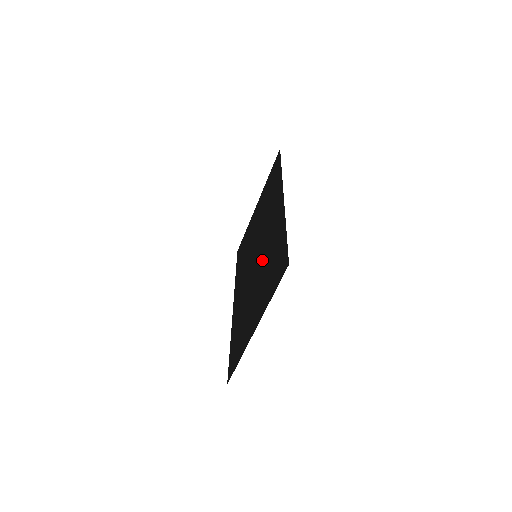
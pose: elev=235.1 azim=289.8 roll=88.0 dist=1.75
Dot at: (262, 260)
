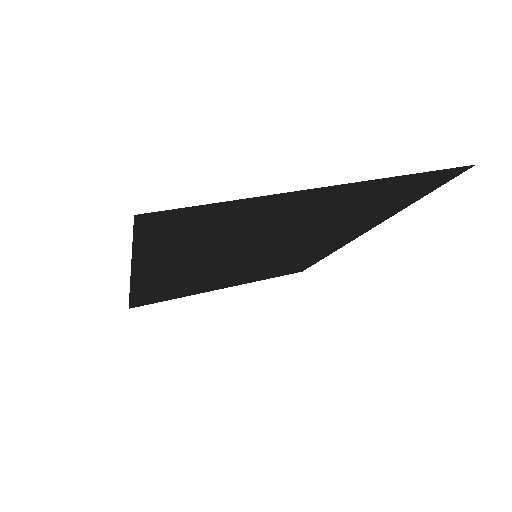
Dot at: (303, 235)
